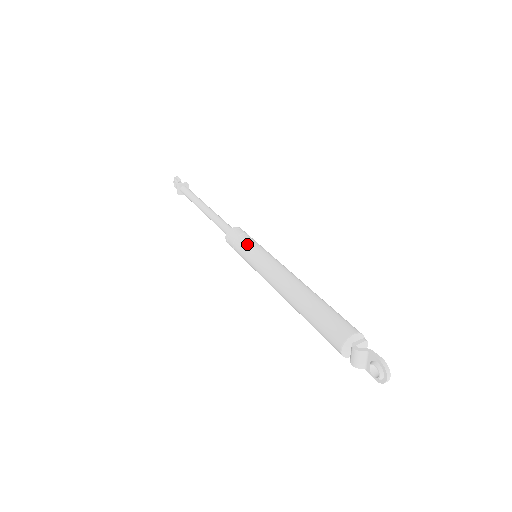
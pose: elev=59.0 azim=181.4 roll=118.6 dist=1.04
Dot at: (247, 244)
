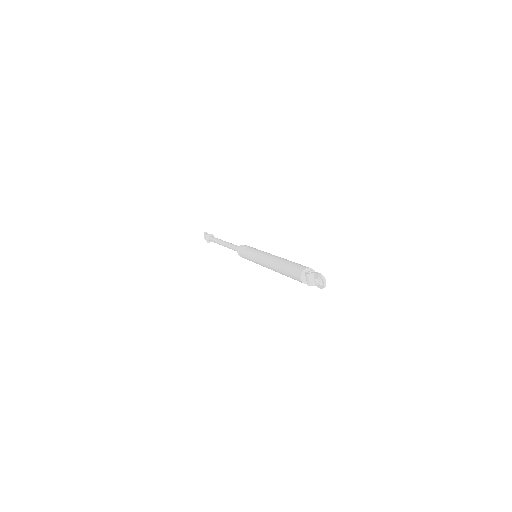
Dot at: (249, 250)
